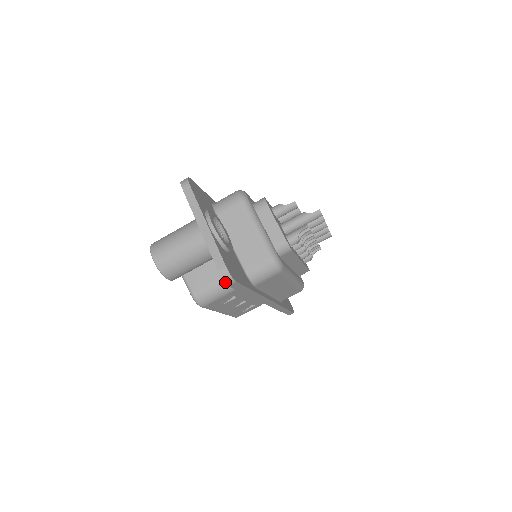
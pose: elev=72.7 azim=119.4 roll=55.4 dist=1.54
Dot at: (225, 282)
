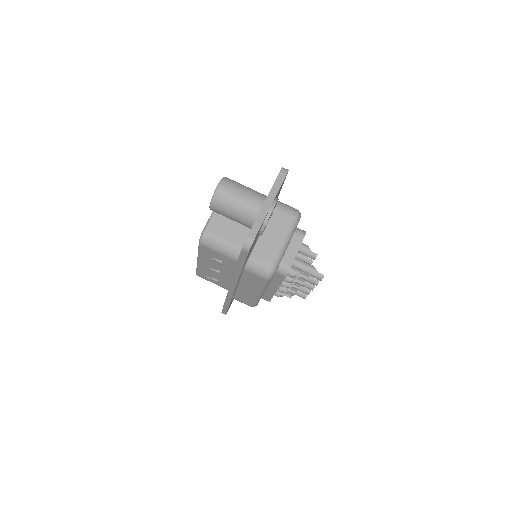
Dot at: (243, 246)
